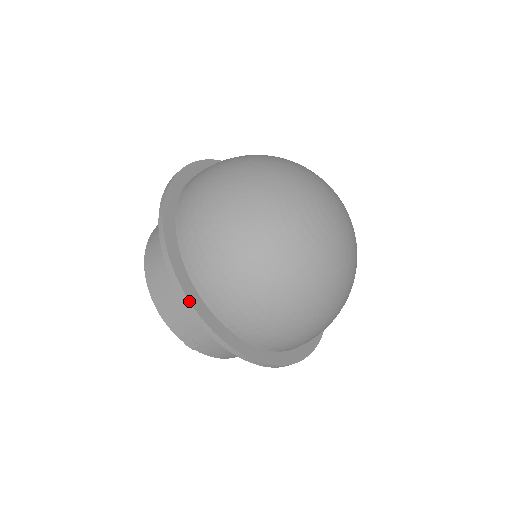
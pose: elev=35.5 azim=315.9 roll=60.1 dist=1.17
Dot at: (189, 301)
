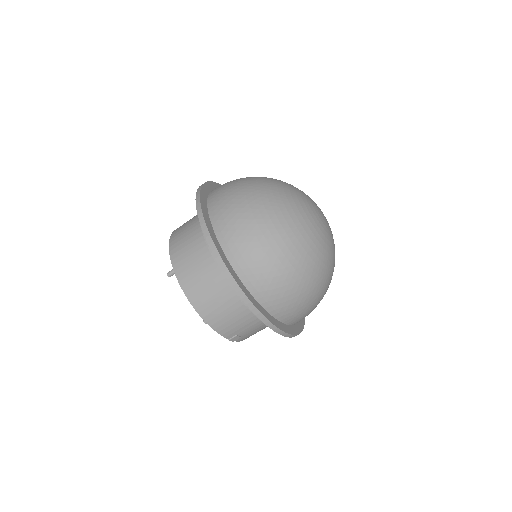
Dot at: (262, 314)
